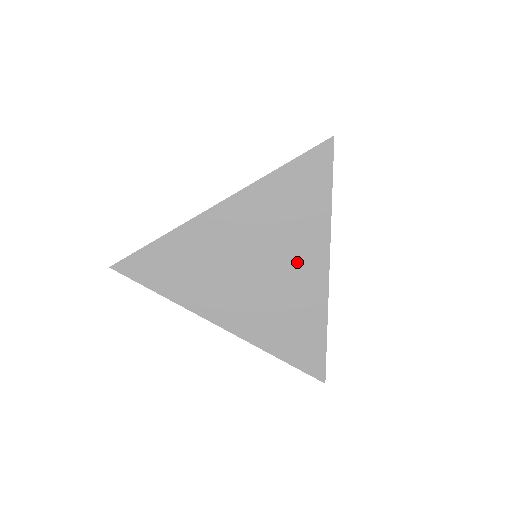
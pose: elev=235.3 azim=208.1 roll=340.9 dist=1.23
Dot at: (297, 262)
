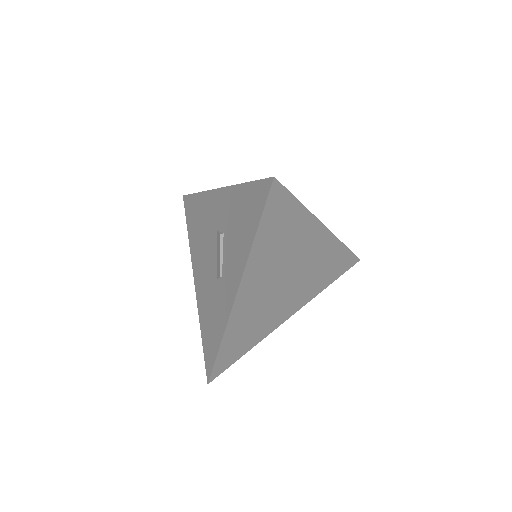
Dot at: (307, 250)
